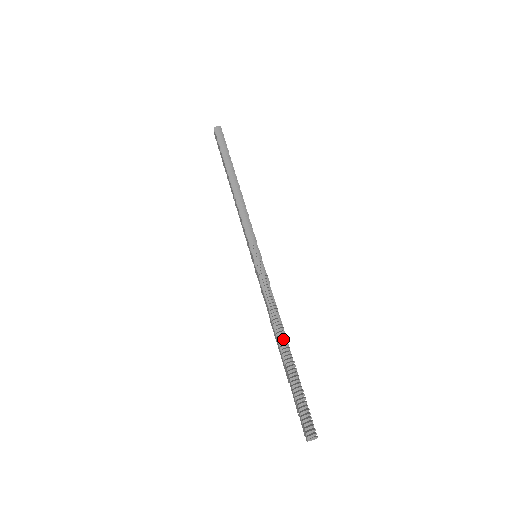
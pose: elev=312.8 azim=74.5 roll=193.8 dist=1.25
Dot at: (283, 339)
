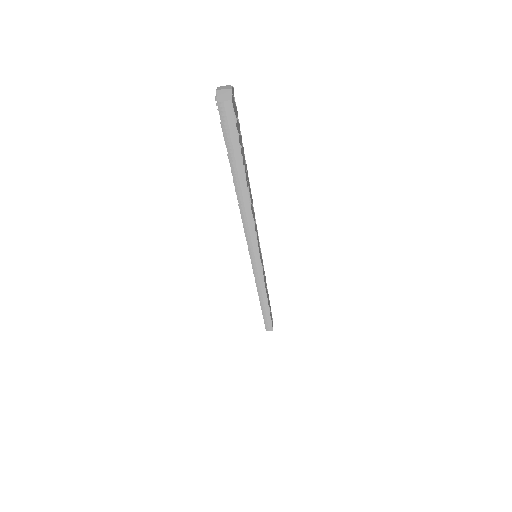
Dot at: occluded
